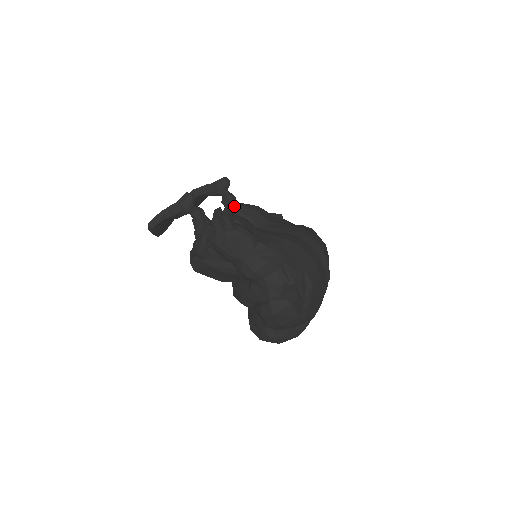
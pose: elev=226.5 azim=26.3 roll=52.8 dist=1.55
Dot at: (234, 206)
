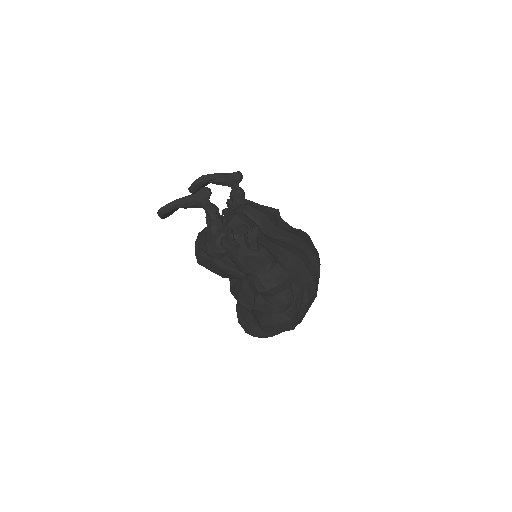
Dot at: (246, 207)
